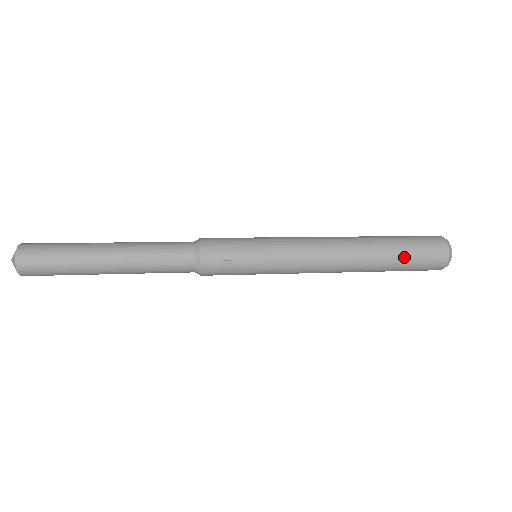
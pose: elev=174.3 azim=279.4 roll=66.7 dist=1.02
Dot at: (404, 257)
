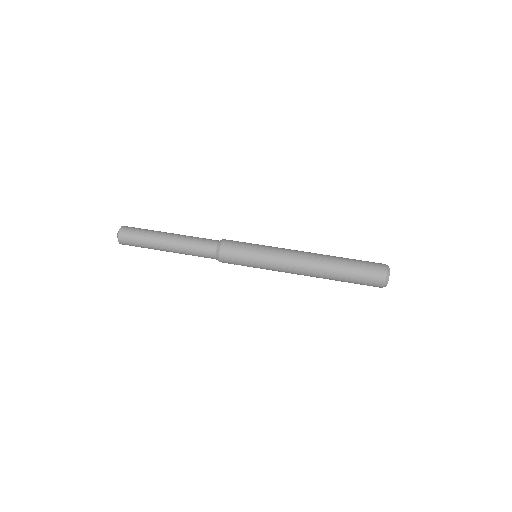
Dot at: occluded
